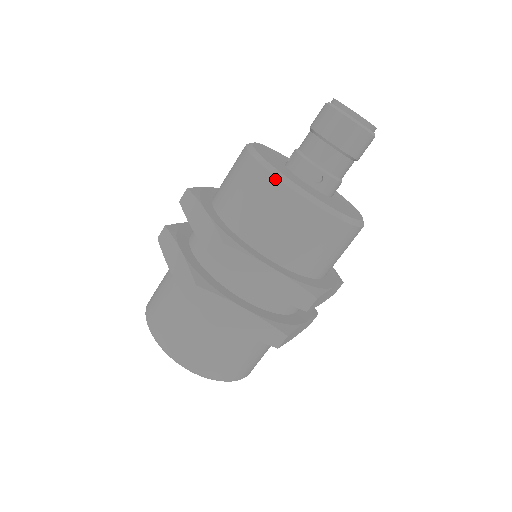
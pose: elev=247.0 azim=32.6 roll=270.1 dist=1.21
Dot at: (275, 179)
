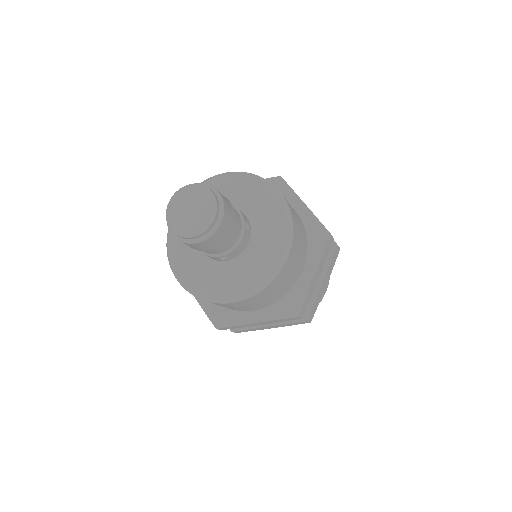
Dot at: occluded
